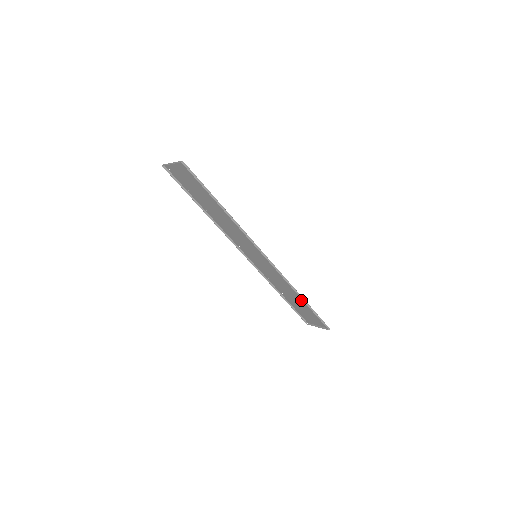
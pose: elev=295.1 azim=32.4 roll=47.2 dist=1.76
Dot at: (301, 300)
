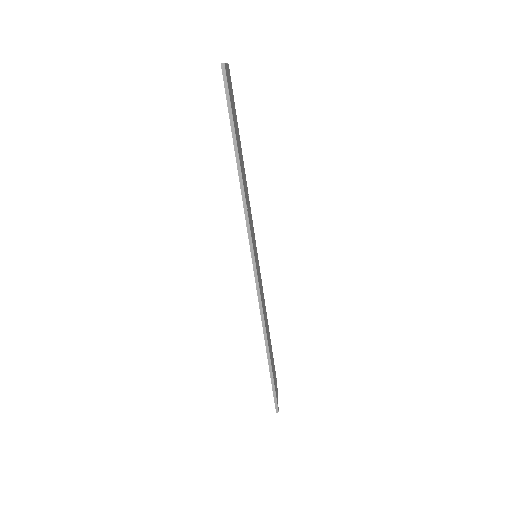
Dot at: occluded
